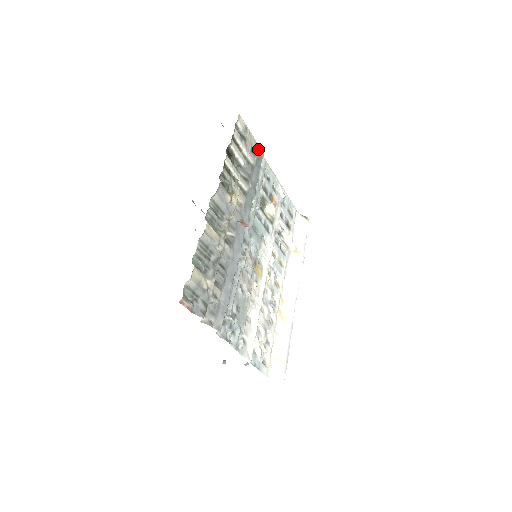
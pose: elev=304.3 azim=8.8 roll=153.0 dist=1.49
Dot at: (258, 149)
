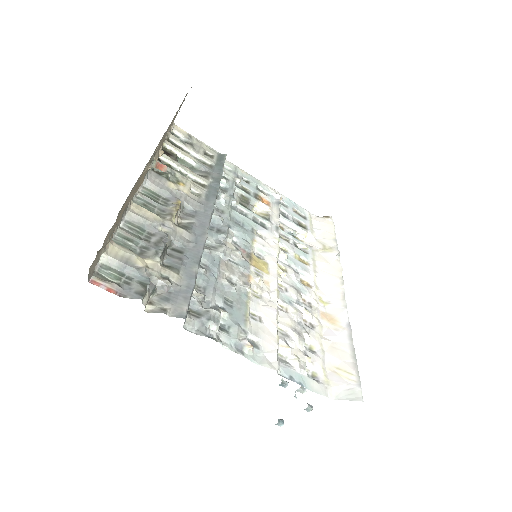
Dot at: (217, 154)
